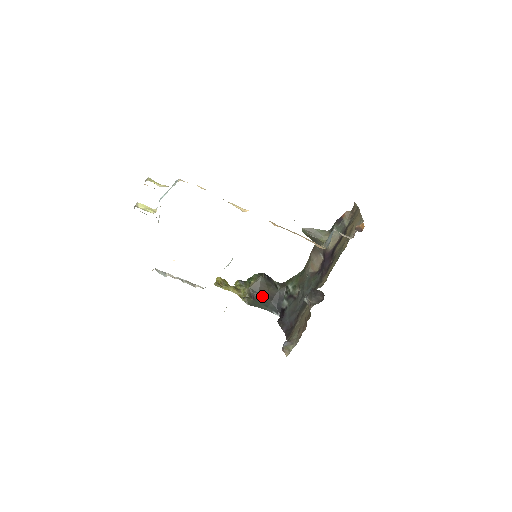
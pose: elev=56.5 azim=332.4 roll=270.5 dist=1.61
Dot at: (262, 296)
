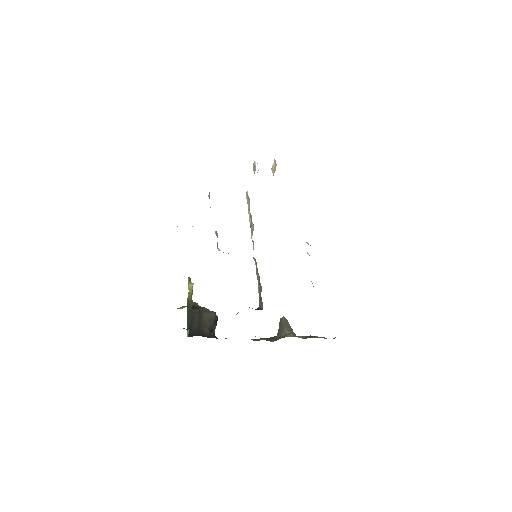
Dot at: (198, 317)
